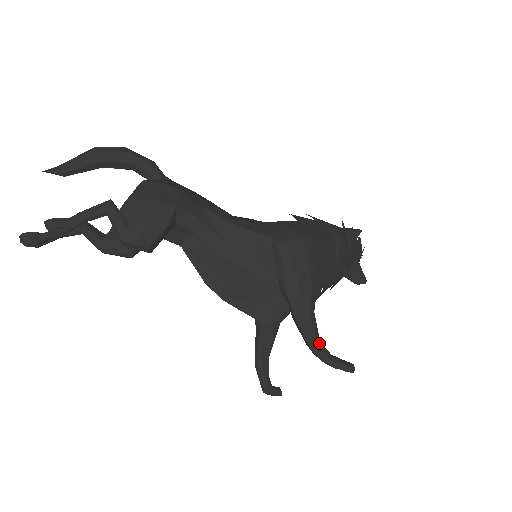
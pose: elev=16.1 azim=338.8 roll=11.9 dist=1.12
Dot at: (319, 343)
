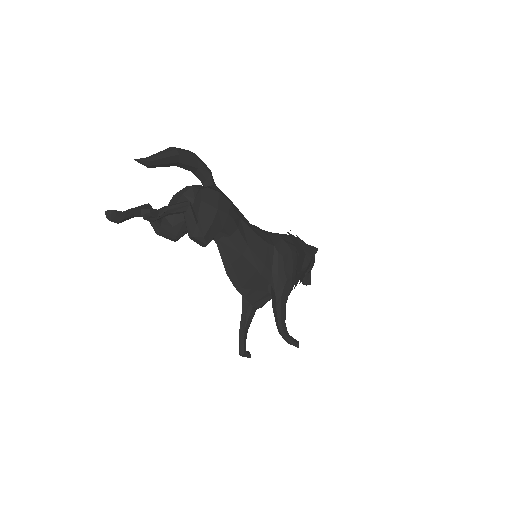
Dot at: (285, 326)
